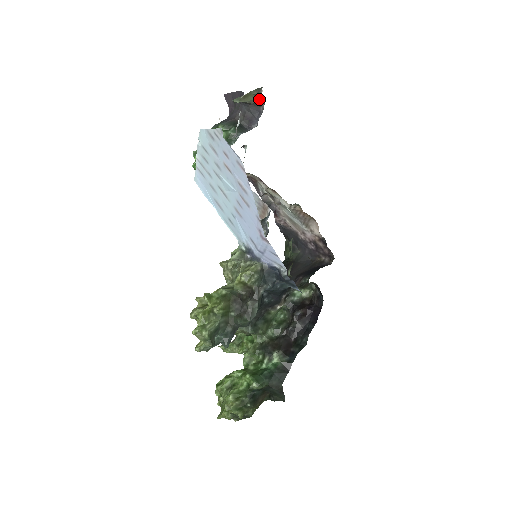
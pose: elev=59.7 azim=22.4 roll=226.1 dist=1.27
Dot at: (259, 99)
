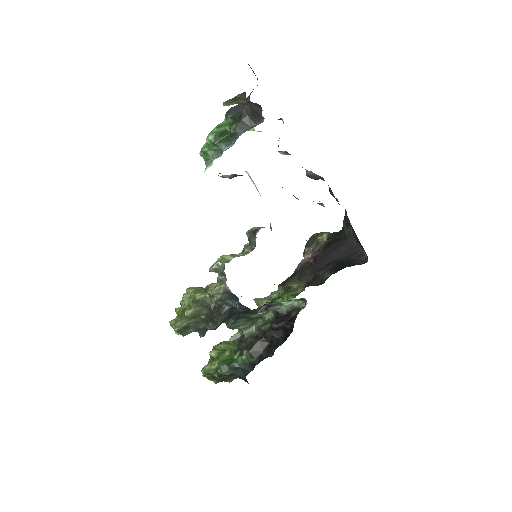
Dot at: (251, 102)
